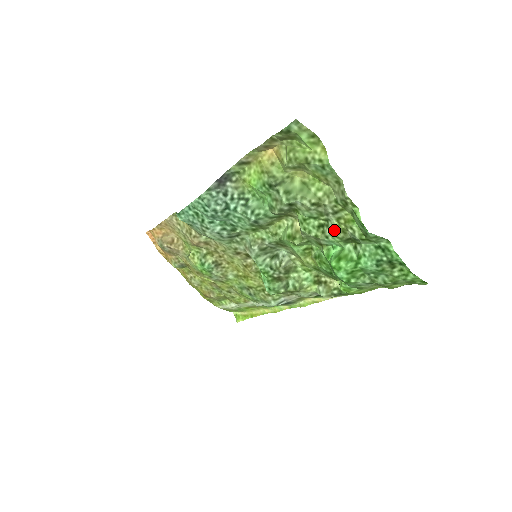
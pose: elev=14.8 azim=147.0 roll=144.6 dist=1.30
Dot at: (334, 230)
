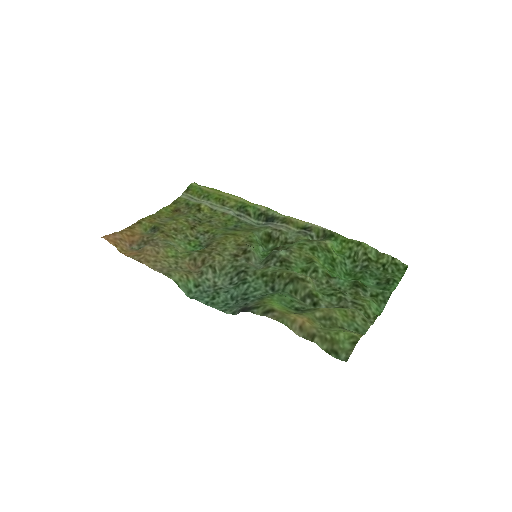
Dot at: (349, 295)
